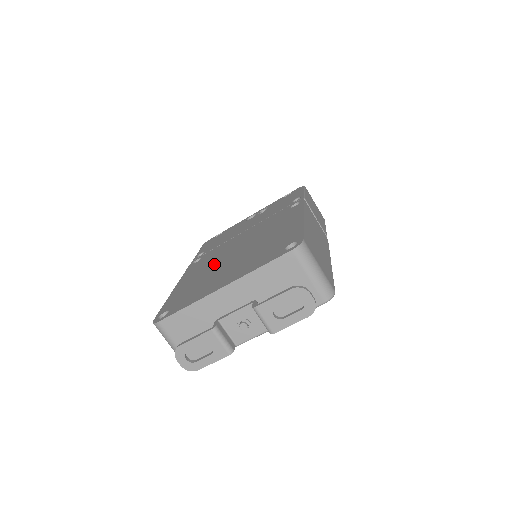
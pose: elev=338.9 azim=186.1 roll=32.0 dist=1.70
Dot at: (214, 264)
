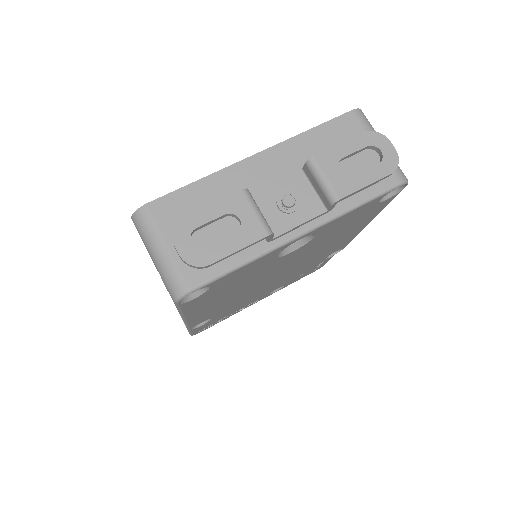
Dot at: occluded
